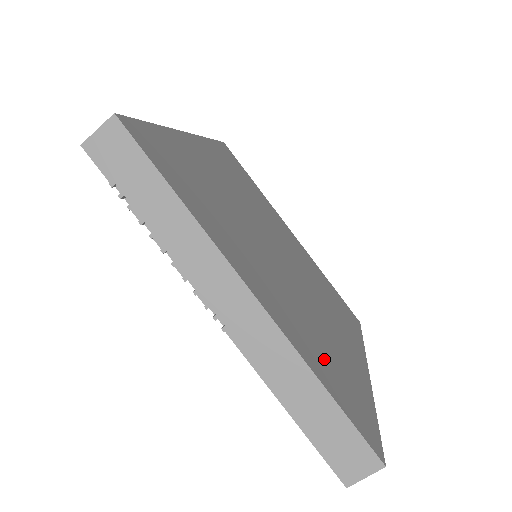
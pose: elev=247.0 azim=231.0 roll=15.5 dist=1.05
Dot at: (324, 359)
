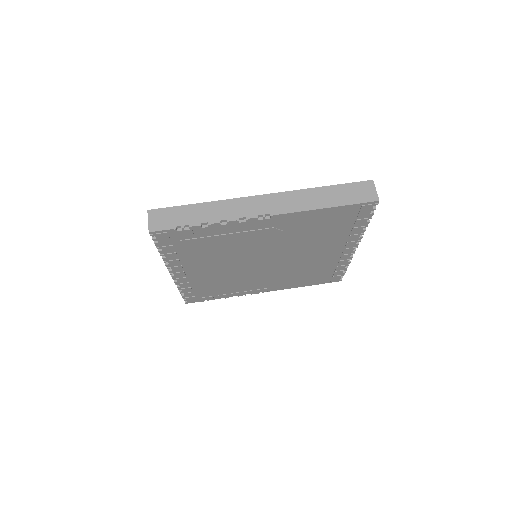
Dot at: occluded
